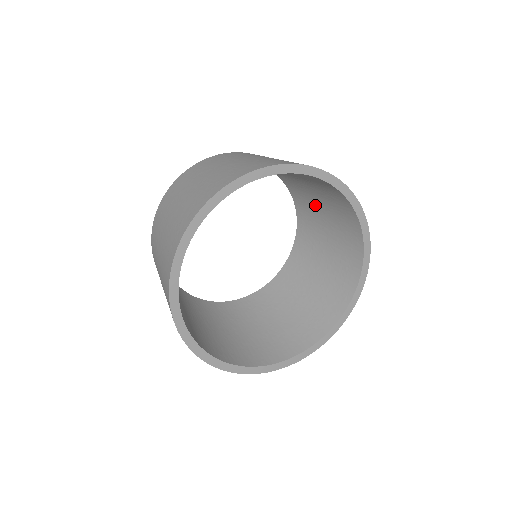
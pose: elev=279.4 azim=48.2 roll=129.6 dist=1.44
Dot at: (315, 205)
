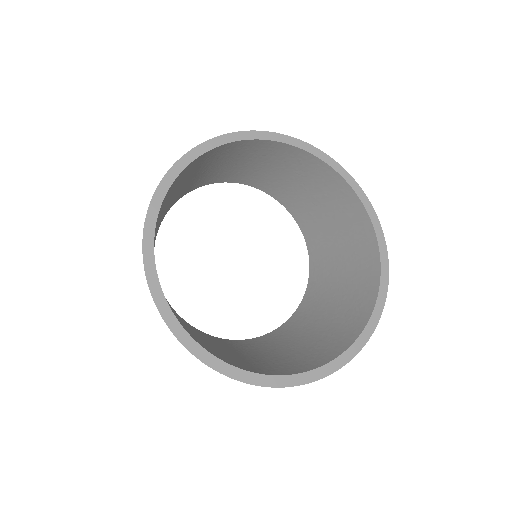
Dot at: (330, 243)
